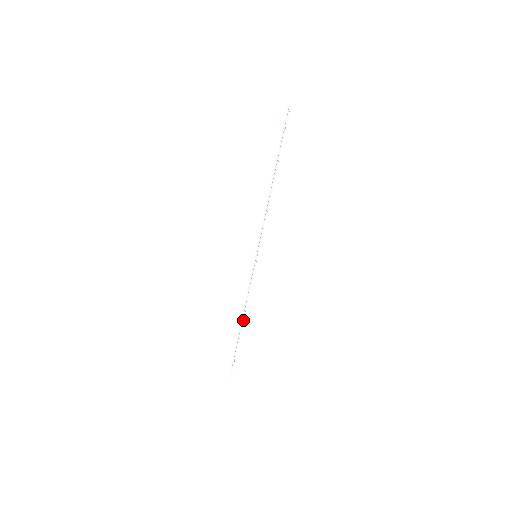
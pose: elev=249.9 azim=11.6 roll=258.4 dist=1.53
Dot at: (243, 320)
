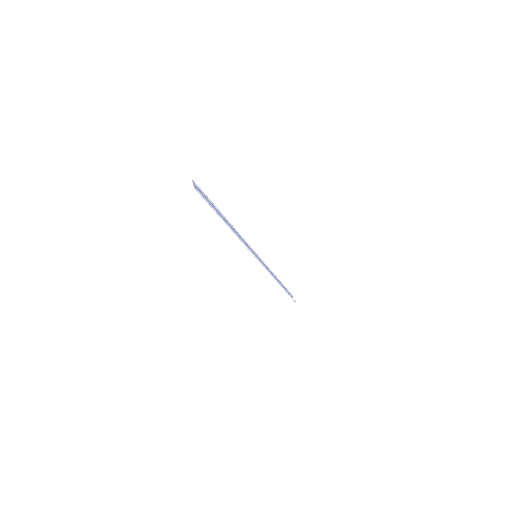
Dot at: occluded
